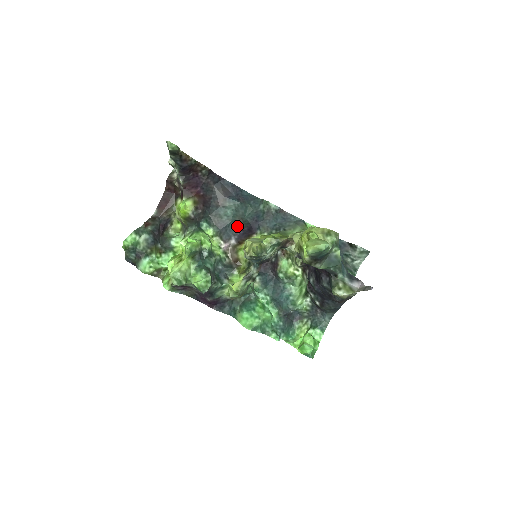
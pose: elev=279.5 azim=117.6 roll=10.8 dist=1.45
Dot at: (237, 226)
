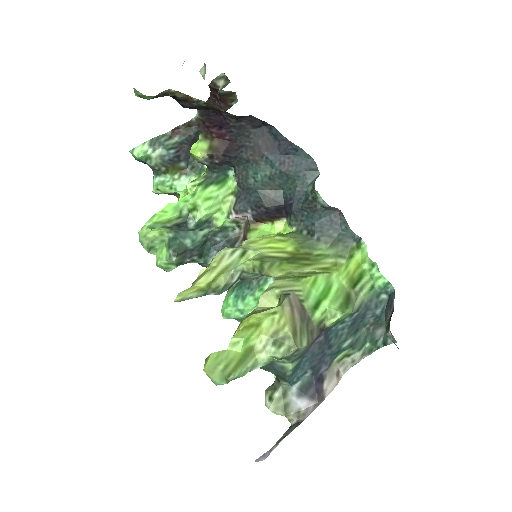
Dot at: (261, 200)
